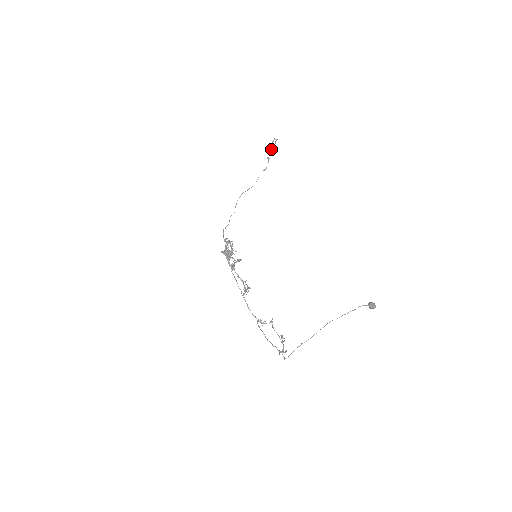
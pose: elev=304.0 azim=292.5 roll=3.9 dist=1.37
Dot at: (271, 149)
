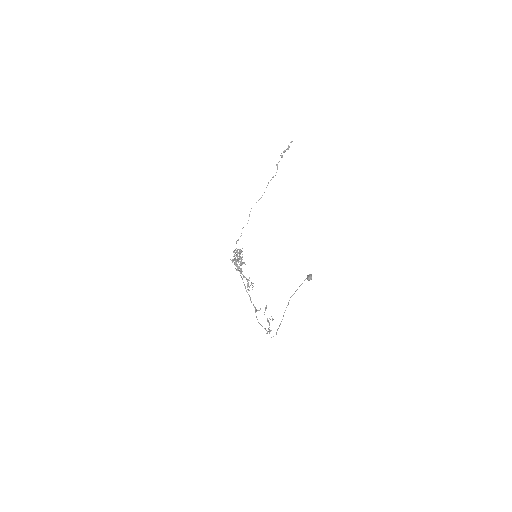
Dot at: (280, 155)
